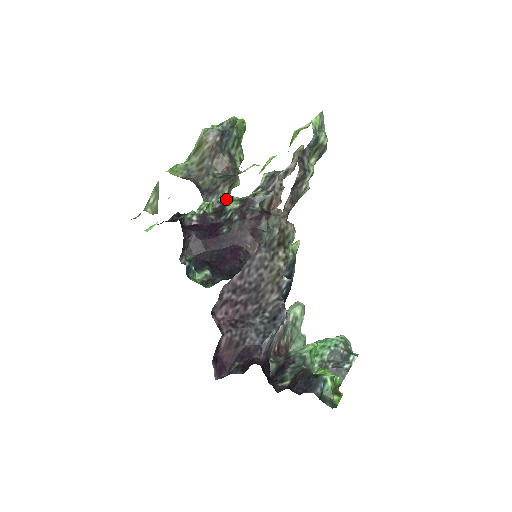
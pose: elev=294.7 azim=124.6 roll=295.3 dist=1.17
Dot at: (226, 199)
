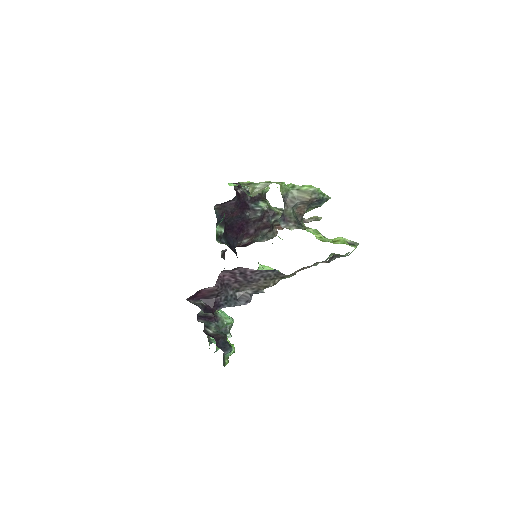
Dot at: (263, 195)
